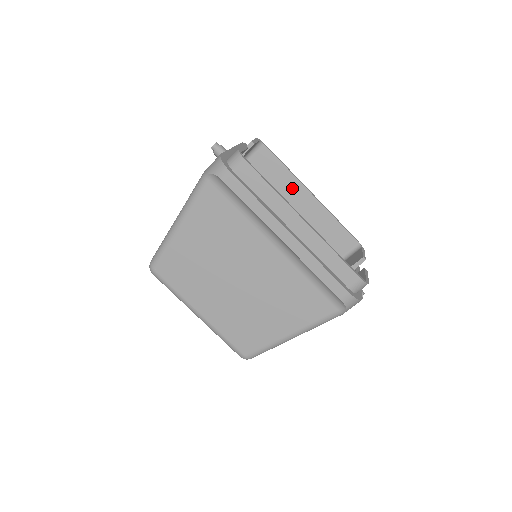
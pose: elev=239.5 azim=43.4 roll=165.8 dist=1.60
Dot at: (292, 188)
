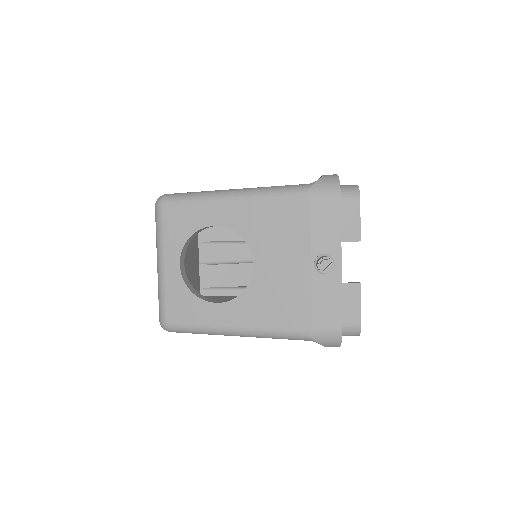
Dot at: occluded
